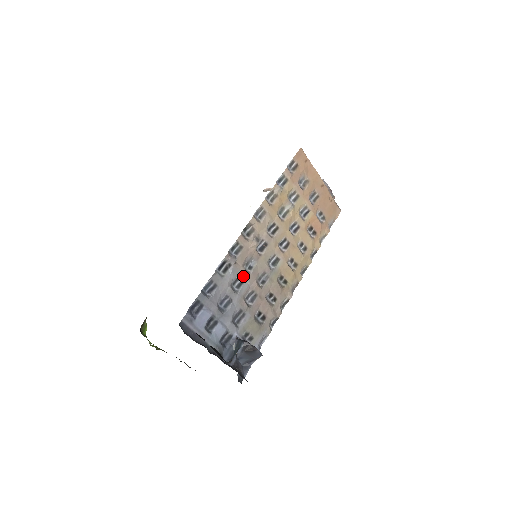
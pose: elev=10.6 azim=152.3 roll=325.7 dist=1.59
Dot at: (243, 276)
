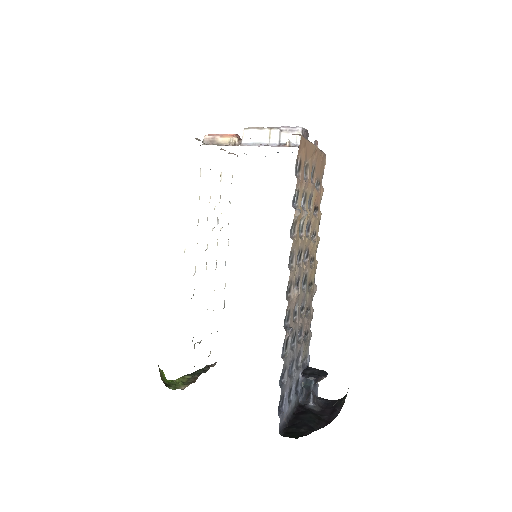
Dot at: (294, 329)
